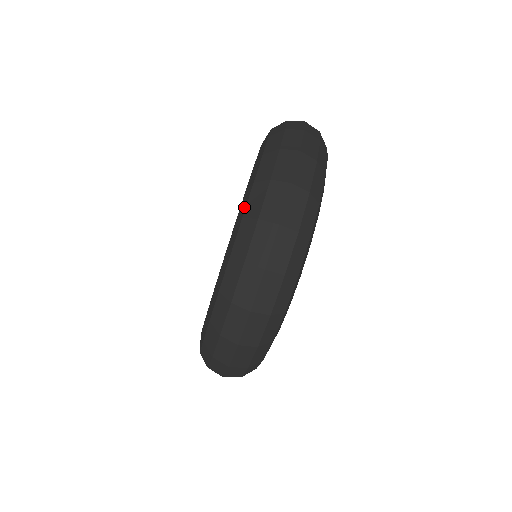
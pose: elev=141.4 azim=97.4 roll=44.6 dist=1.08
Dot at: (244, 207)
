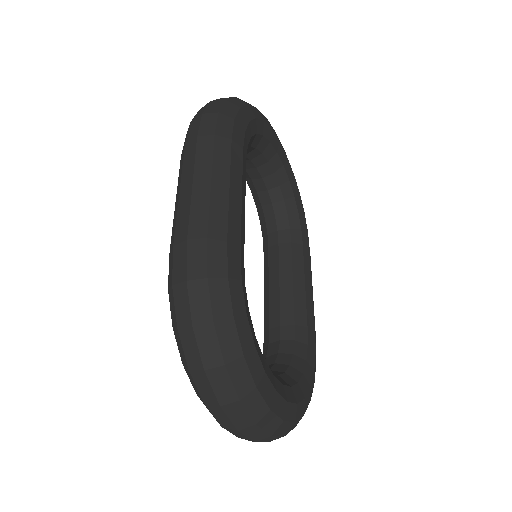
Dot at: occluded
